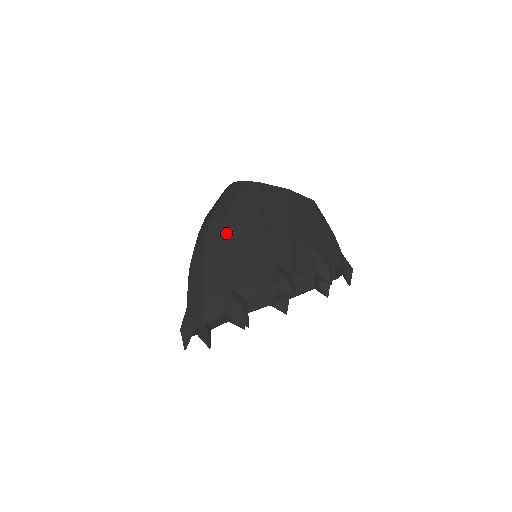
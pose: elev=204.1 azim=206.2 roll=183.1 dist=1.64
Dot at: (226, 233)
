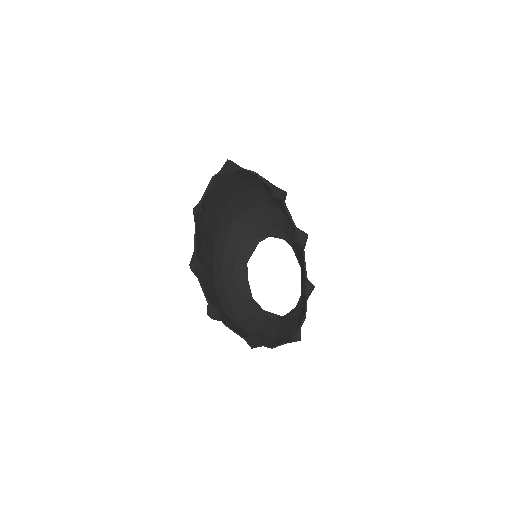
Dot at: occluded
